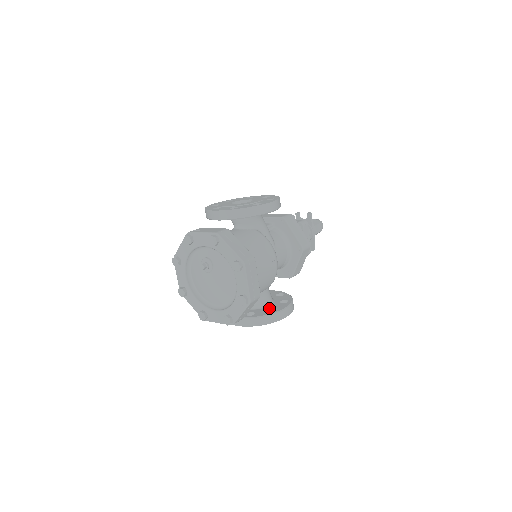
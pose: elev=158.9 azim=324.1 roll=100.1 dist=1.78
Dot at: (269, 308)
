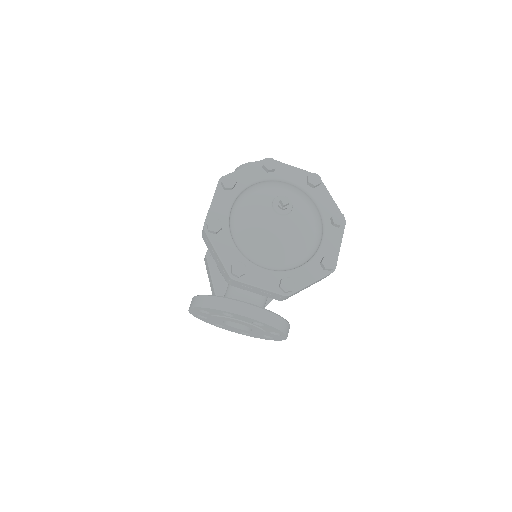
Dot at: occluded
